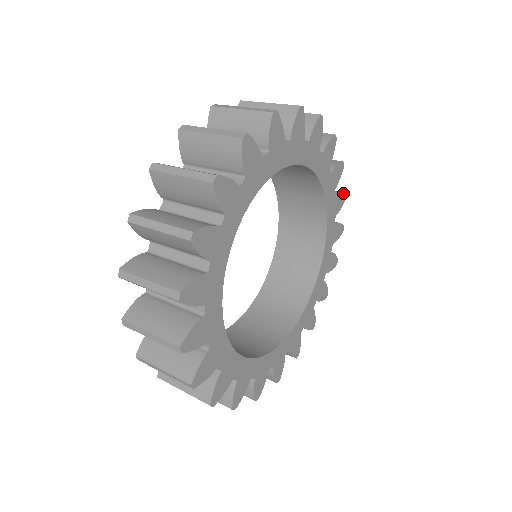
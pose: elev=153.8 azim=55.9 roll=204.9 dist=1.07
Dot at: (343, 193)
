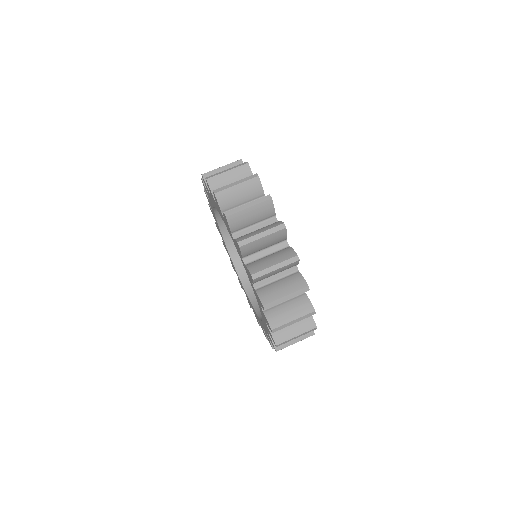
Dot at: occluded
